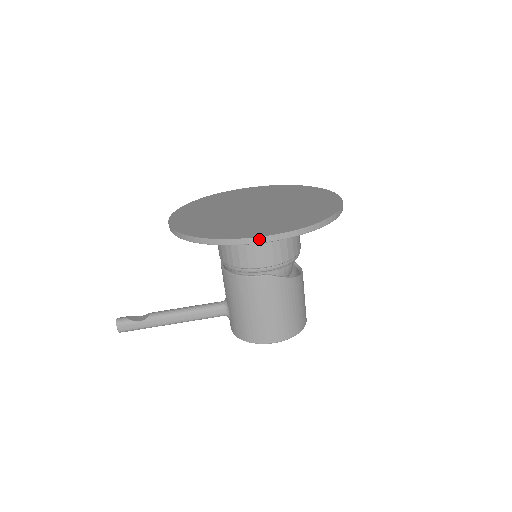
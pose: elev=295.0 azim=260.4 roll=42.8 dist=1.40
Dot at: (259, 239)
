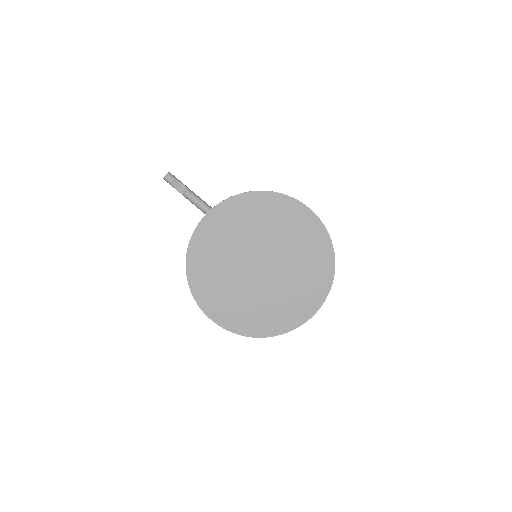
Dot at: (209, 317)
